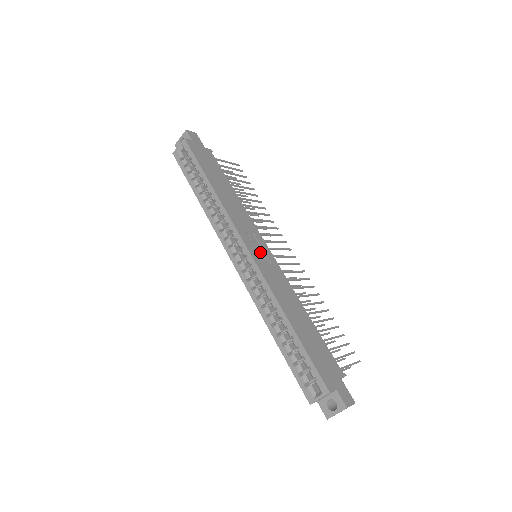
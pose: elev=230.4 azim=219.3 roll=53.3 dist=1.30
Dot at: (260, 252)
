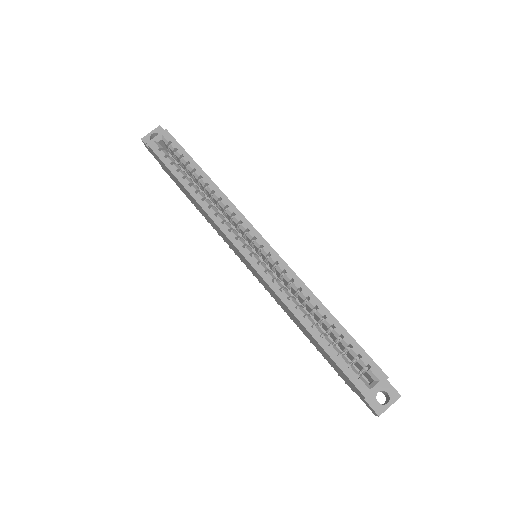
Dot at: occluded
